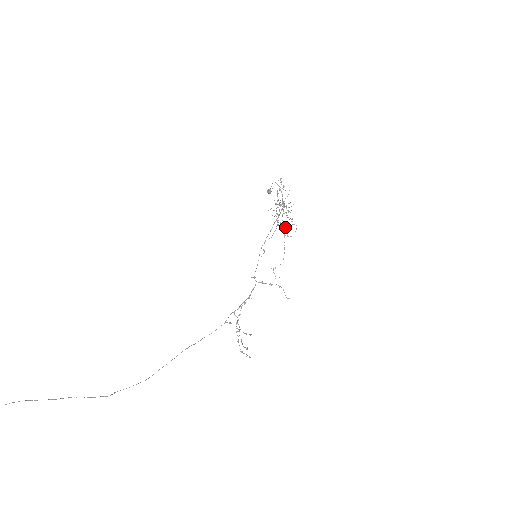
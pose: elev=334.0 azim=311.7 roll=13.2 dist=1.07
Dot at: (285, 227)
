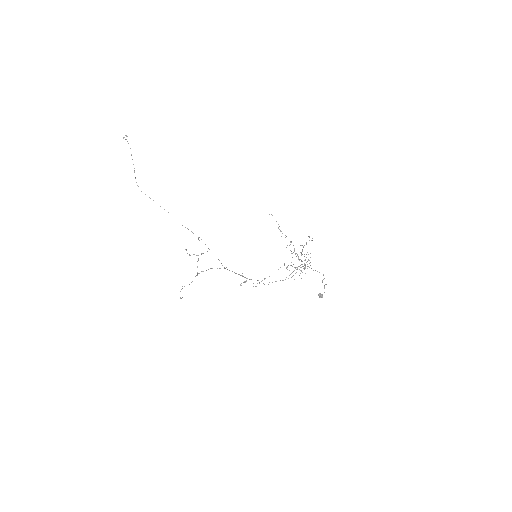
Dot at: occluded
